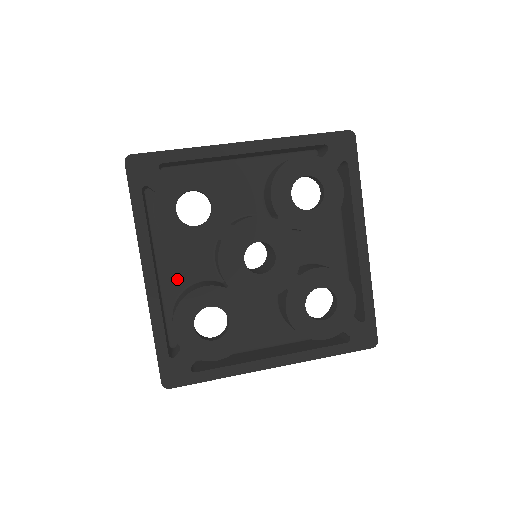
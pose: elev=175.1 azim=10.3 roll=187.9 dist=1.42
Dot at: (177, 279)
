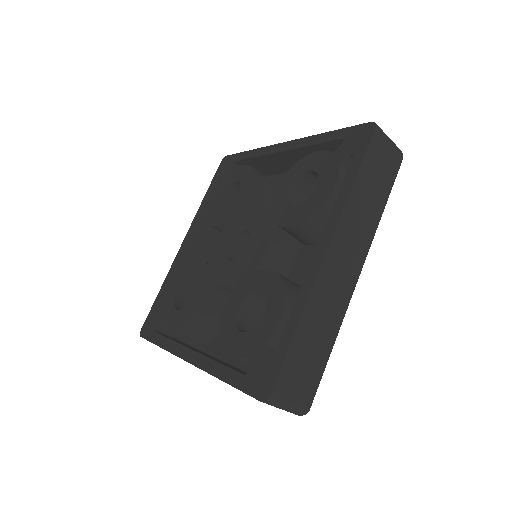
Dot at: occluded
